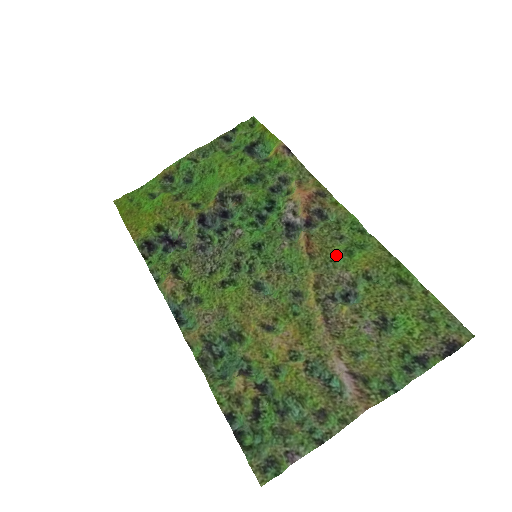
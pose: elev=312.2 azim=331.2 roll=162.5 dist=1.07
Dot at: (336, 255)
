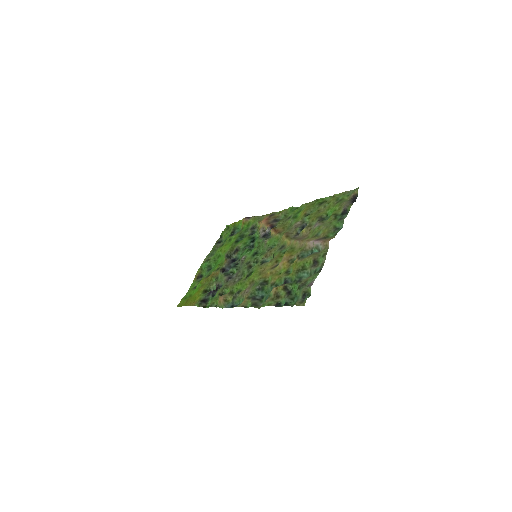
Dot at: (290, 223)
